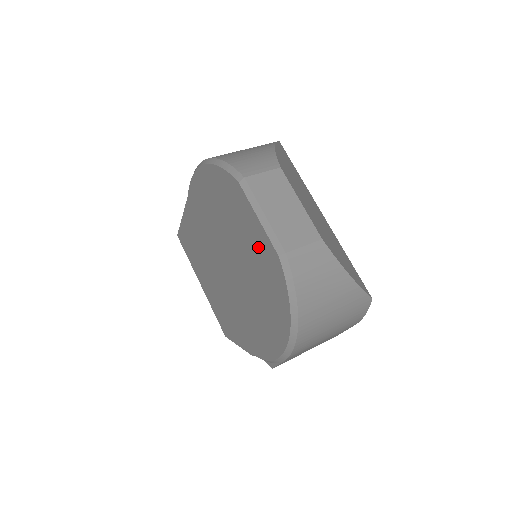
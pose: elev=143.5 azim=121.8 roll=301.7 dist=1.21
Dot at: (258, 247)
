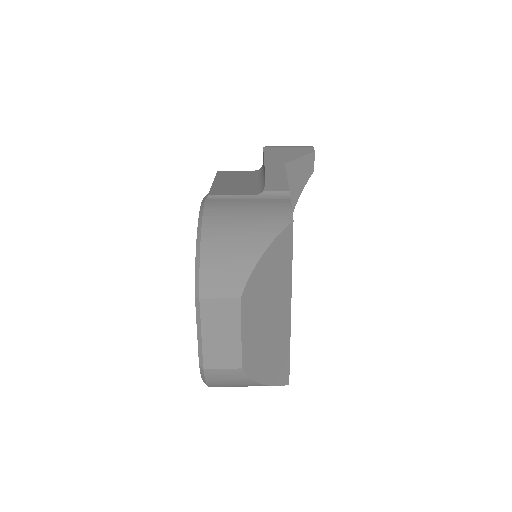
Dot at: occluded
